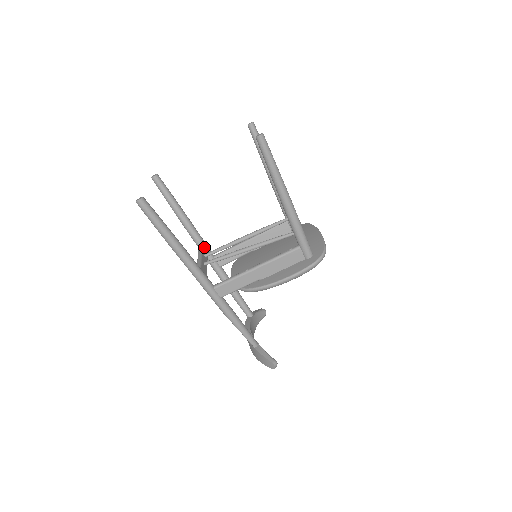
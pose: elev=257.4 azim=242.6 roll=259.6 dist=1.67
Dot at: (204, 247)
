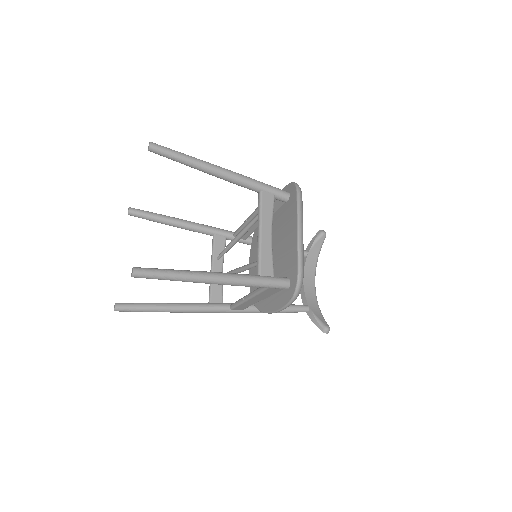
Dot at: (217, 238)
